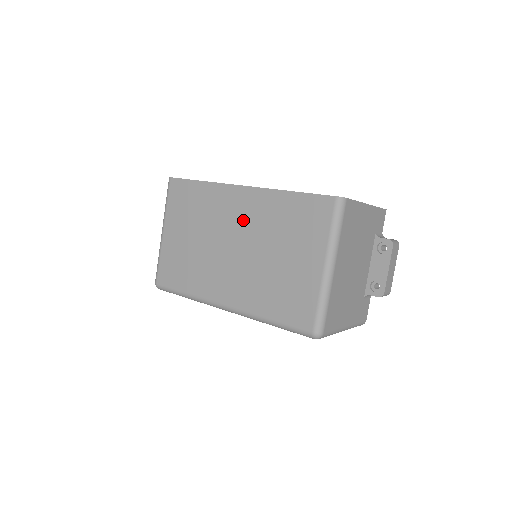
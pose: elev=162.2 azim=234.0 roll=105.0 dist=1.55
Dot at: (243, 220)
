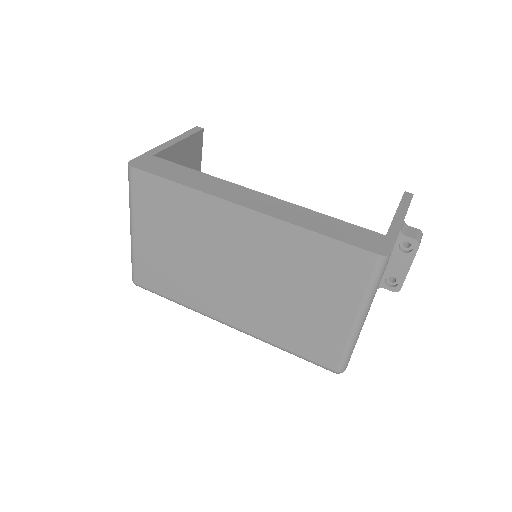
Dot at: (248, 247)
